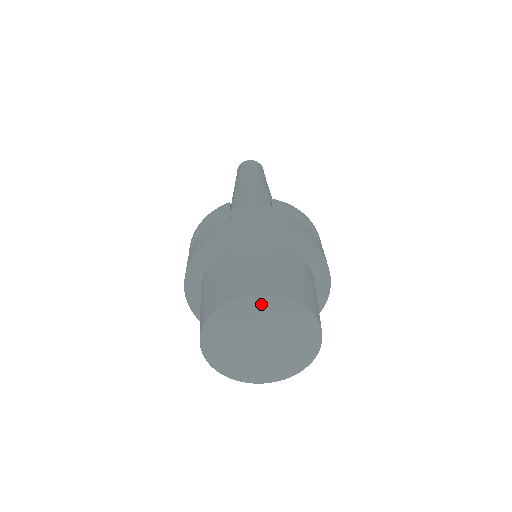
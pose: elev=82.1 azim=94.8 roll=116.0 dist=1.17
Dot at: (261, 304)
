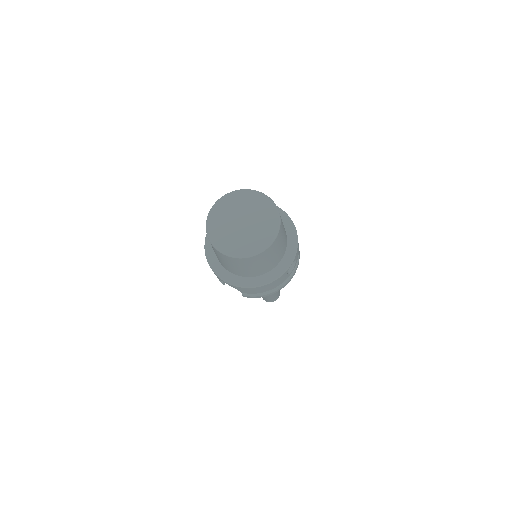
Dot at: (261, 198)
